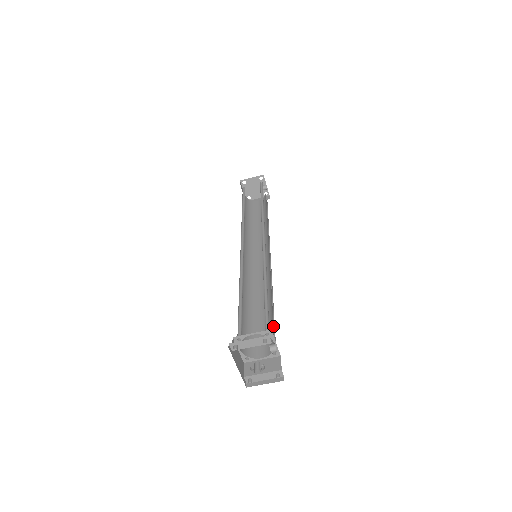
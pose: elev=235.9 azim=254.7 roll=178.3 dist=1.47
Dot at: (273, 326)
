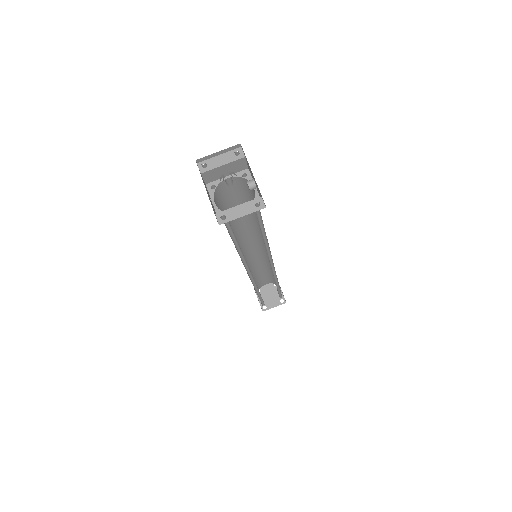
Dot at: occluded
